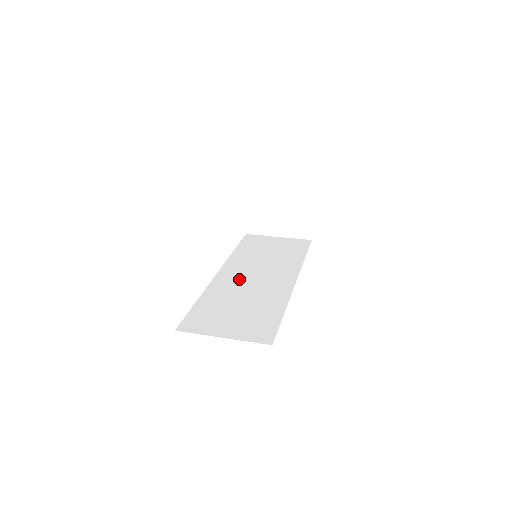
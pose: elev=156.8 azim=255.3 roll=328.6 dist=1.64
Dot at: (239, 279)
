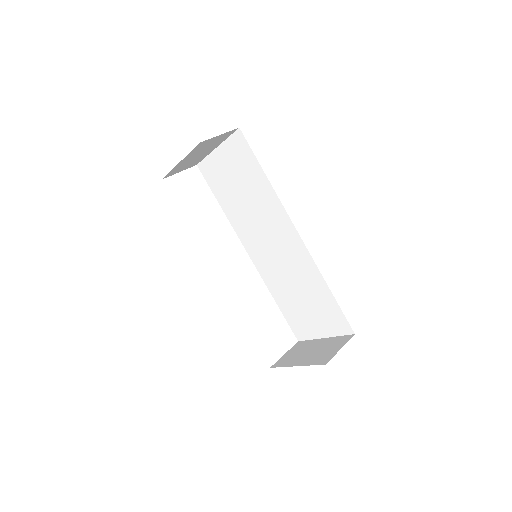
Dot at: occluded
